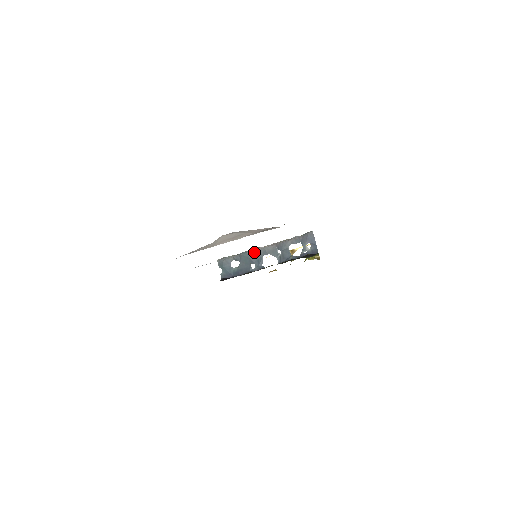
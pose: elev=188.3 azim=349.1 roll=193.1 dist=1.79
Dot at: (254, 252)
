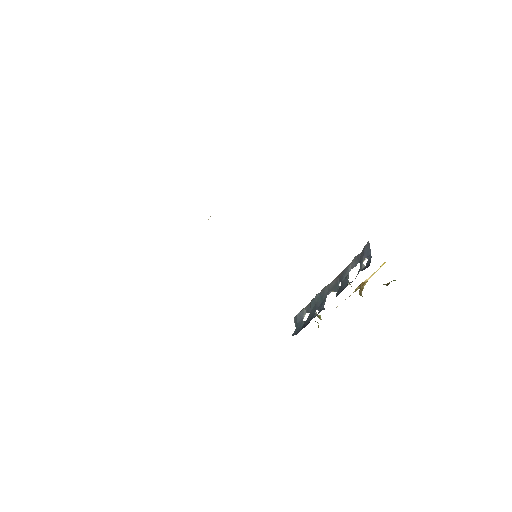
Dot at: (320, 294)
